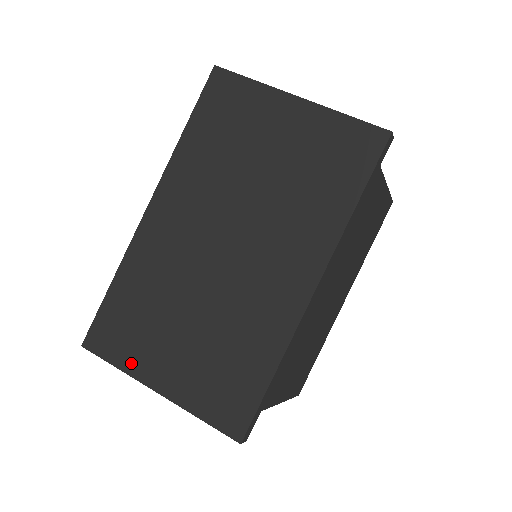
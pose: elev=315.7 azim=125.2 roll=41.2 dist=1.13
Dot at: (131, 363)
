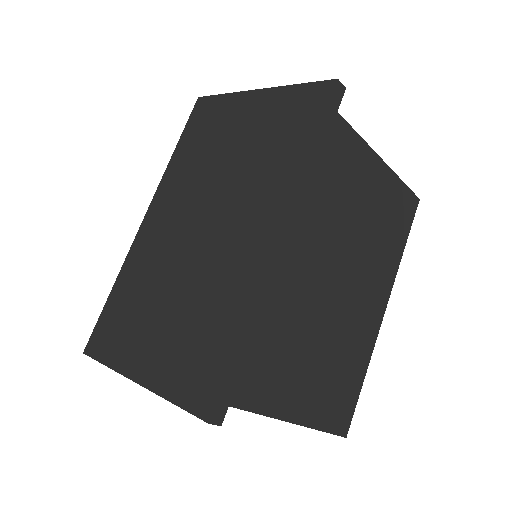
Dot at: (118, 358)
